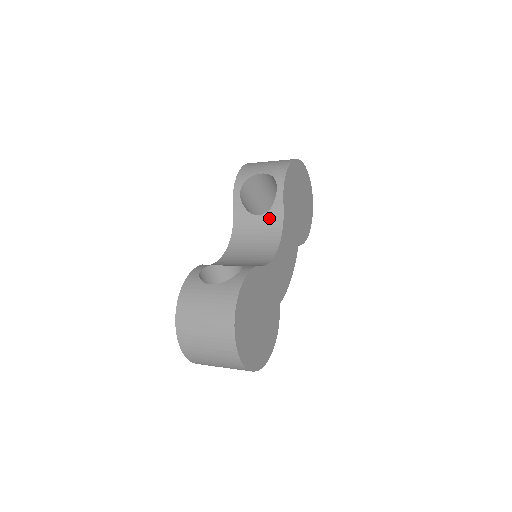
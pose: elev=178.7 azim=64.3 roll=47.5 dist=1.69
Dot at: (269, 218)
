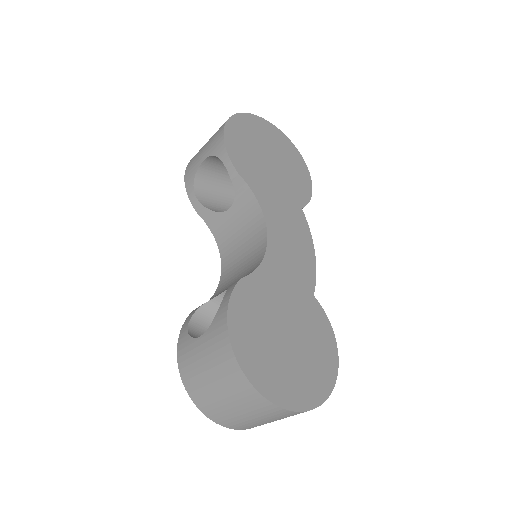
Dot at: (240, 205)
